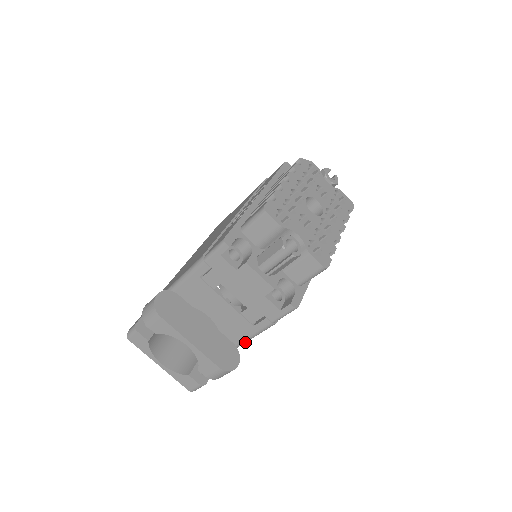
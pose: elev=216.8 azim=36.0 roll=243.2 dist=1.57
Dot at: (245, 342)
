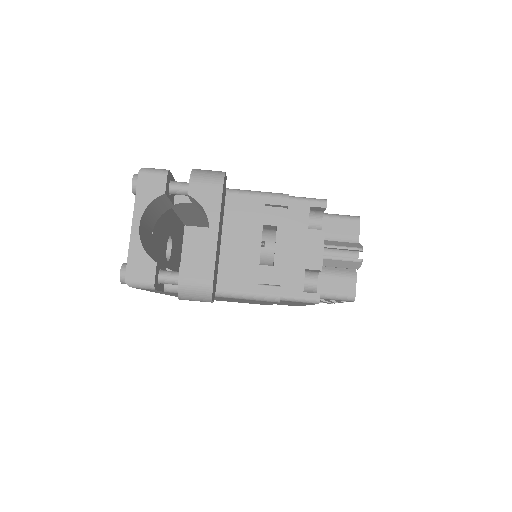
Dot at: (222, 295)
